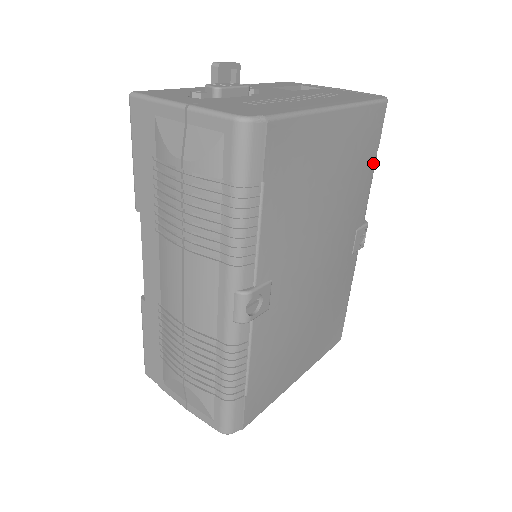
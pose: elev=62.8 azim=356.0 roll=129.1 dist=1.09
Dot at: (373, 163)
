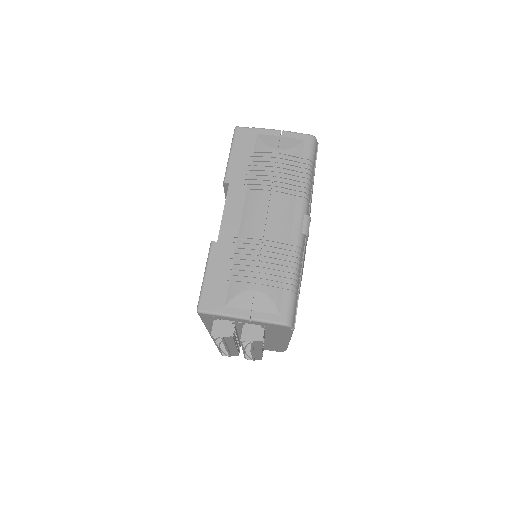
Dot at: occluded
